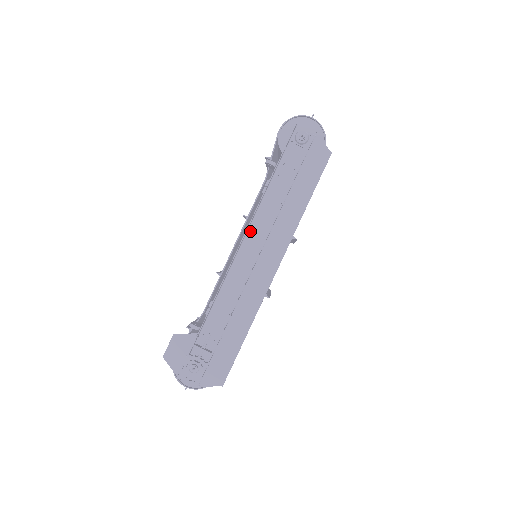
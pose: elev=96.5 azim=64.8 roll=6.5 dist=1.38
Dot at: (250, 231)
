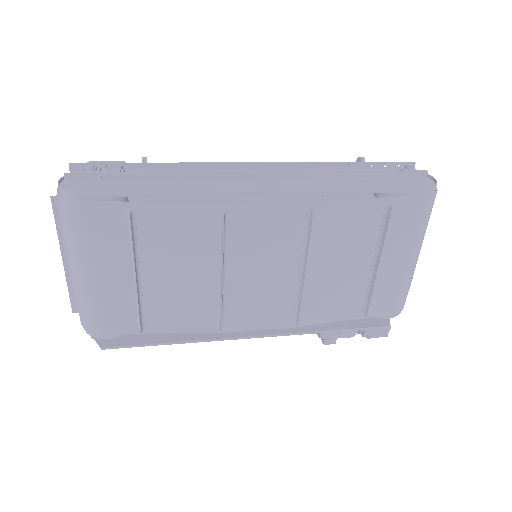
Dot at: occluded
